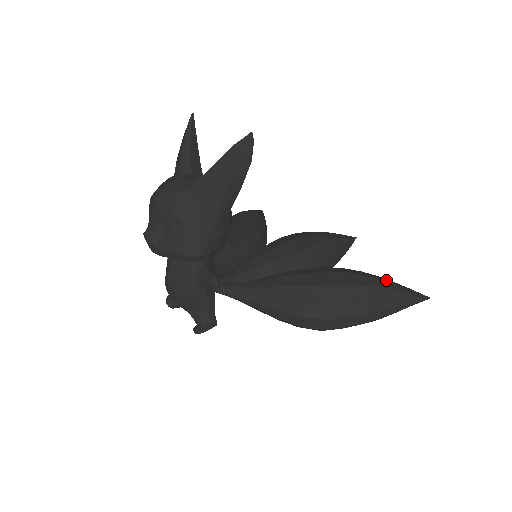
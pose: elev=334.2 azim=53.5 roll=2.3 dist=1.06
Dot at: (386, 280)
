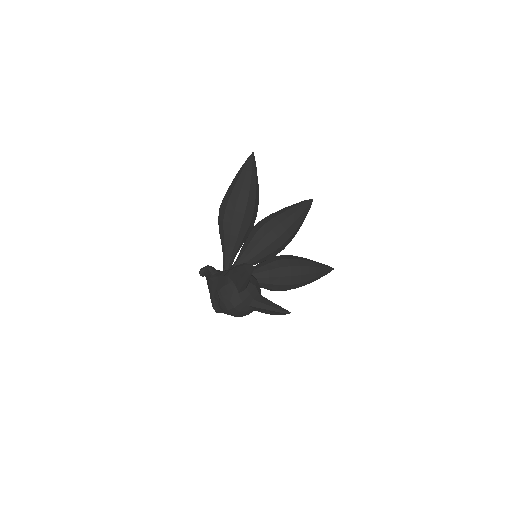
Dot at: (318, 271)
